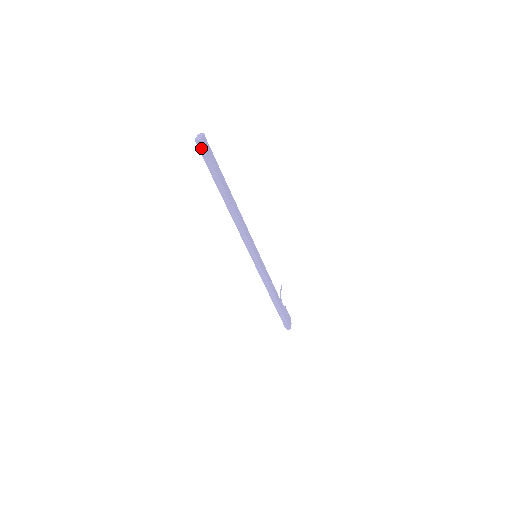
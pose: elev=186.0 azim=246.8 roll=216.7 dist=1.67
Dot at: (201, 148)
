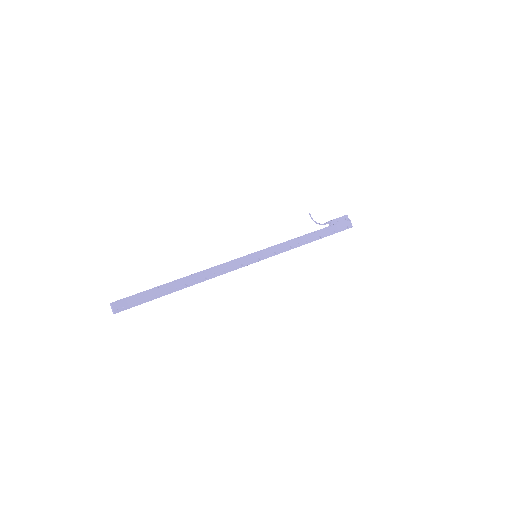
Dot at: occluded
